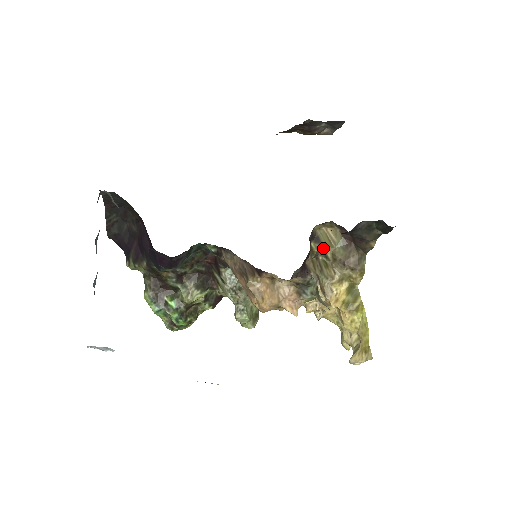
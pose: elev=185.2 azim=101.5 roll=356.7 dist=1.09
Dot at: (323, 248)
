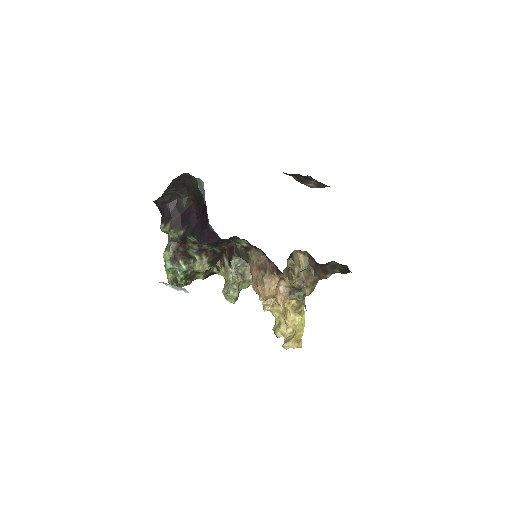
Dot at: (294, 266)
